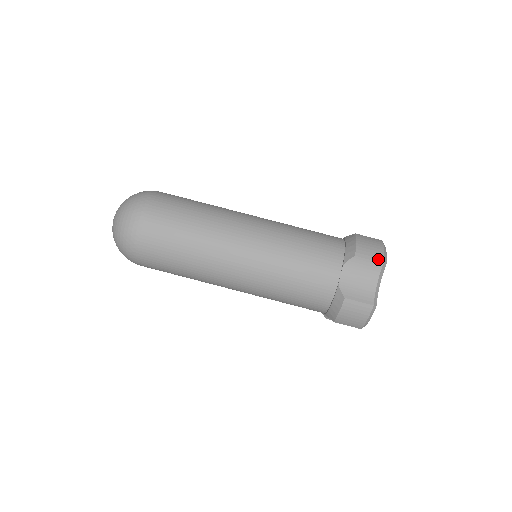
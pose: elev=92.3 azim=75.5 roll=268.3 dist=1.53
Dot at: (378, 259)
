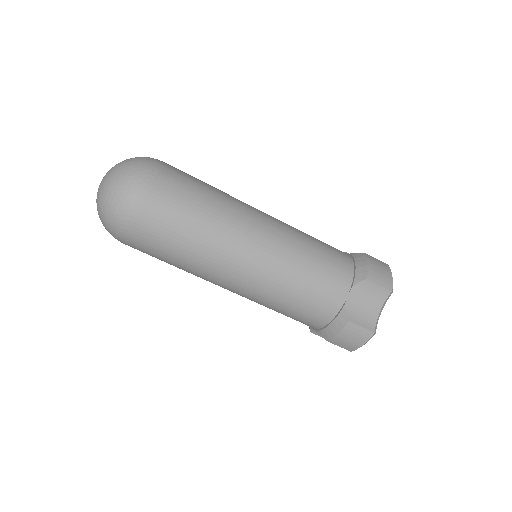
Dot at: (387, 286)
